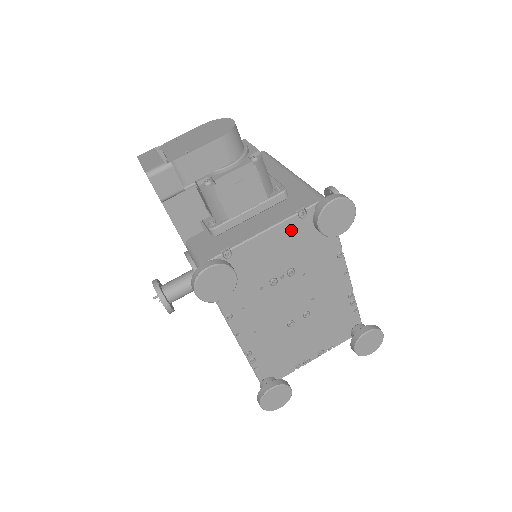
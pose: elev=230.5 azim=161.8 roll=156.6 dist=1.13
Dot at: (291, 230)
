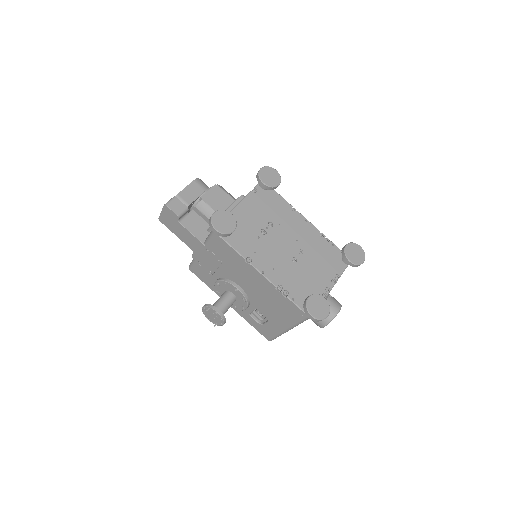
Dot at: (254, 200)
